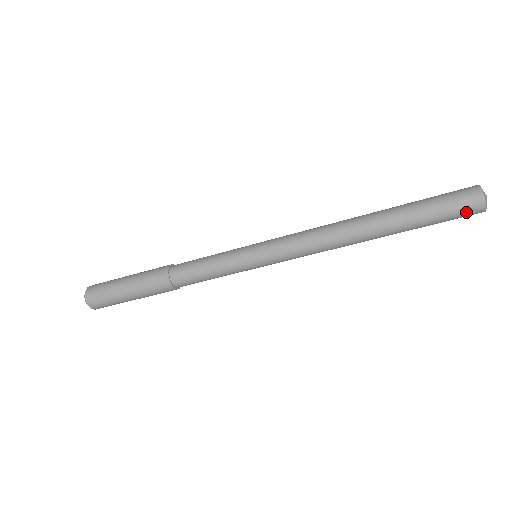
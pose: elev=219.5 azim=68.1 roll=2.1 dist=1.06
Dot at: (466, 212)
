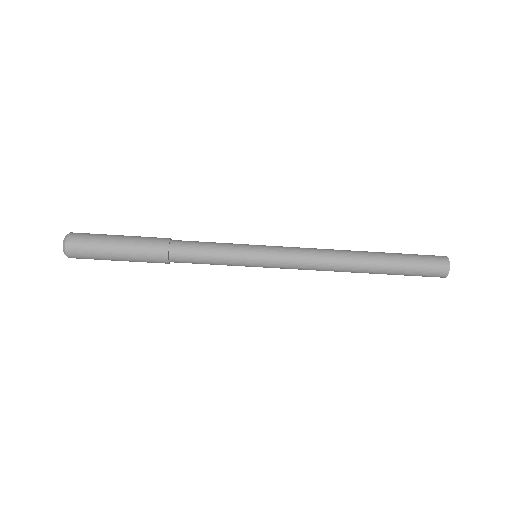
Dot at: (435, 266)
